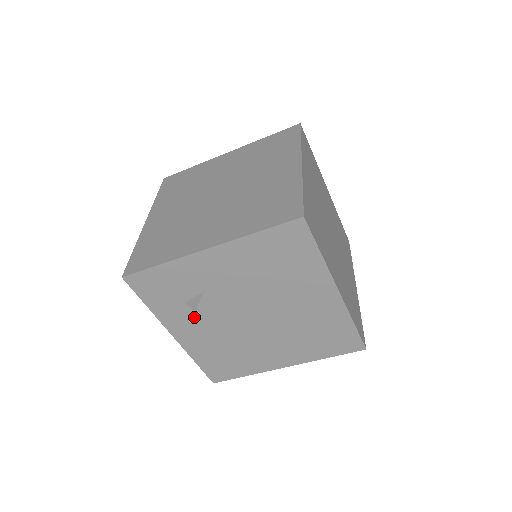
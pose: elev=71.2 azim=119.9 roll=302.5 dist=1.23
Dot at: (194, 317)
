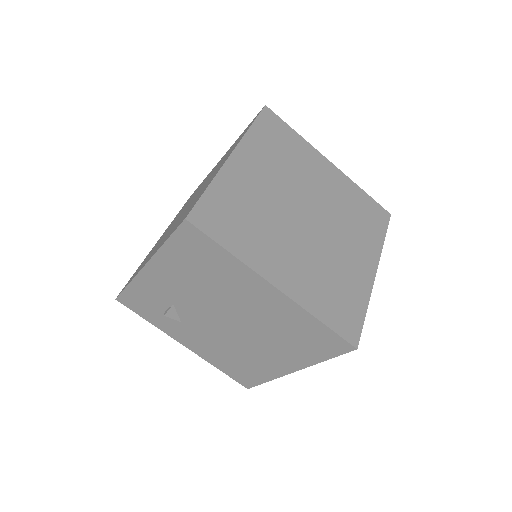
Dot at: (185, 328)
